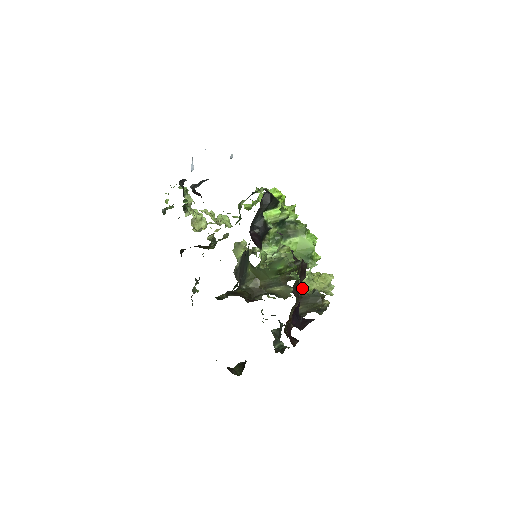
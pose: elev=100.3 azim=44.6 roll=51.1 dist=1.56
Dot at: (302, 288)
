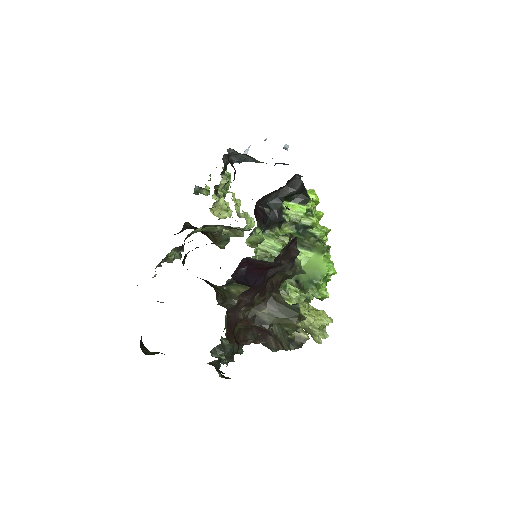
Dot at: occluded
